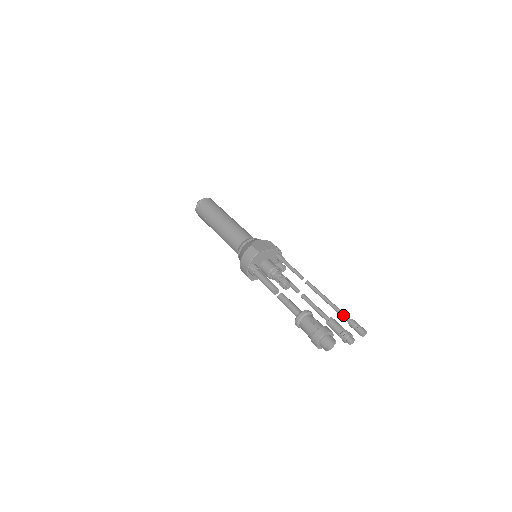
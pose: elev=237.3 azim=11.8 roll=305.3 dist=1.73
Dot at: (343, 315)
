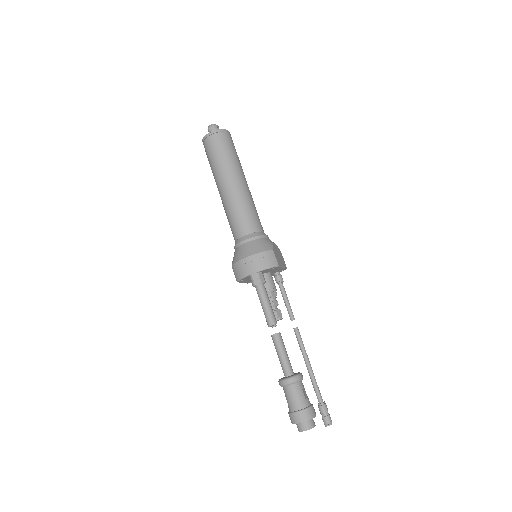
Dot at: (319, 392)
